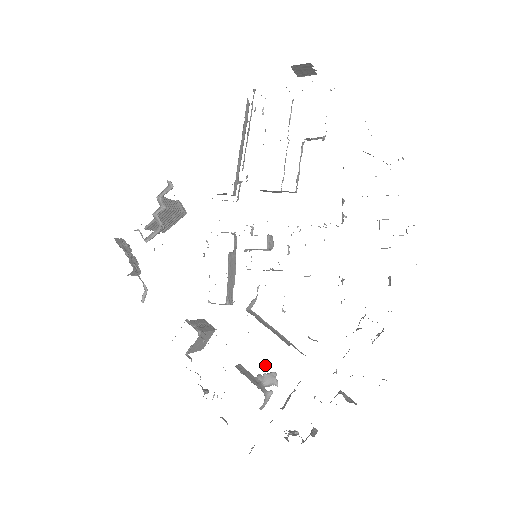
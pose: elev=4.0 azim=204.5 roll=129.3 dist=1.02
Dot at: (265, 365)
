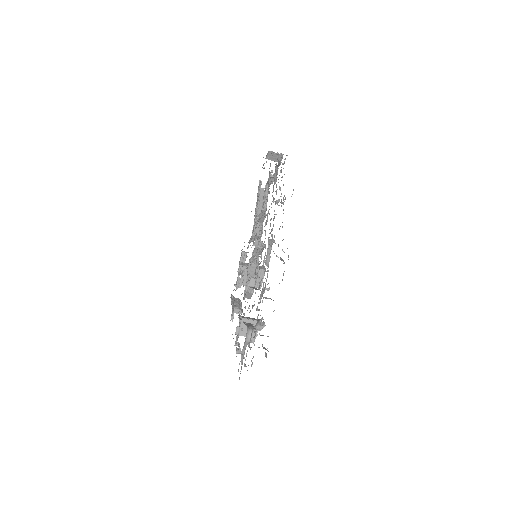
Dot at: occluded
